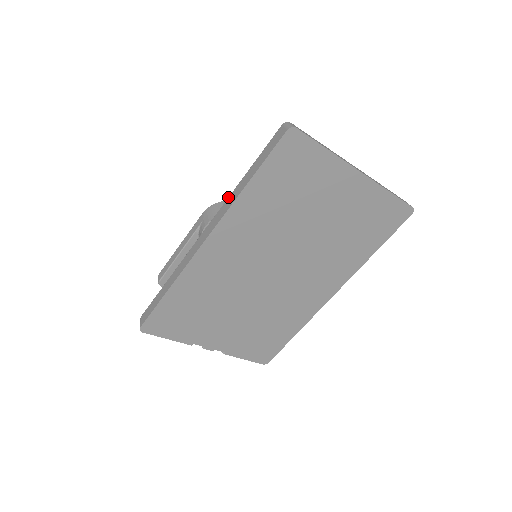
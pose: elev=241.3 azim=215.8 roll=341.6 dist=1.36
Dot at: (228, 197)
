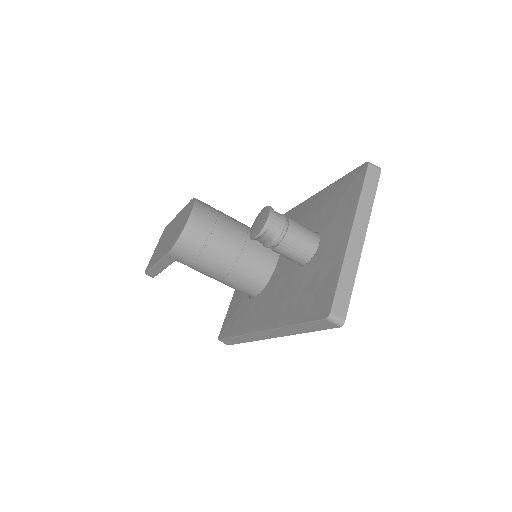
Dot at: (279, 329)
